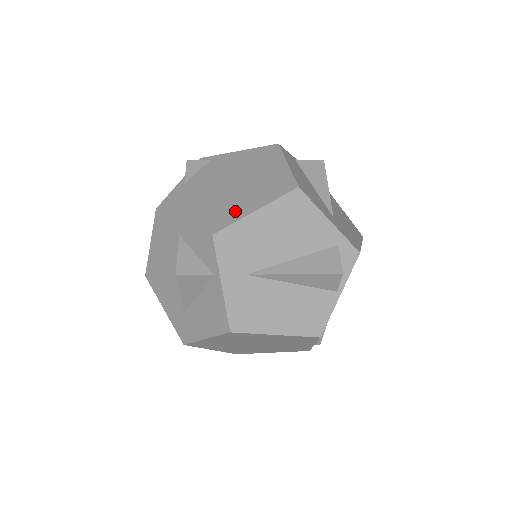
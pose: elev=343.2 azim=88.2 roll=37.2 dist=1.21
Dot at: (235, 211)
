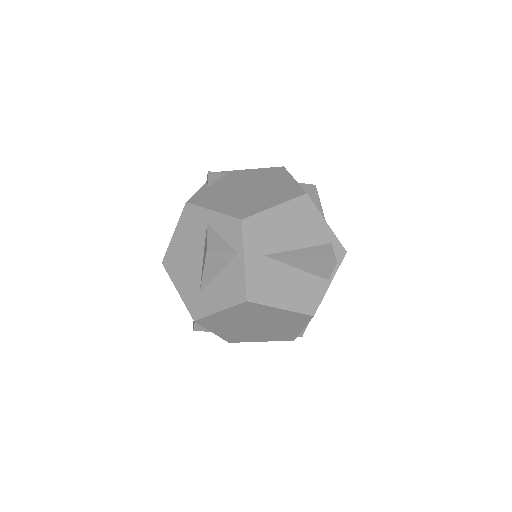
Dot at: (257, 206)
